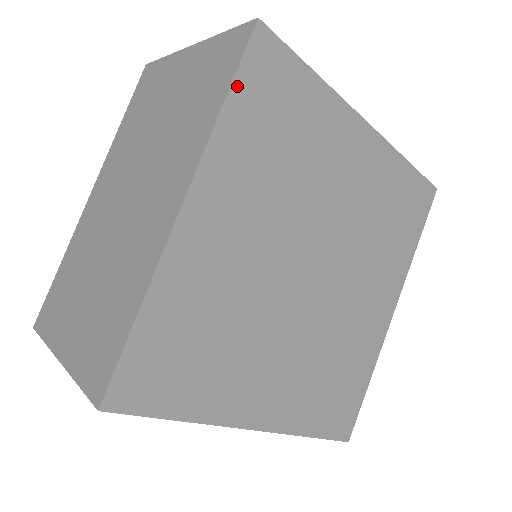
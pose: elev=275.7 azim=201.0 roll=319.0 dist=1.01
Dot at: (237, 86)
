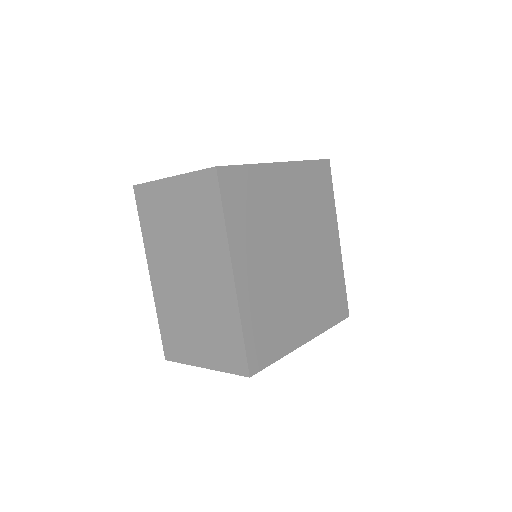
Dot at: (225, 205)
